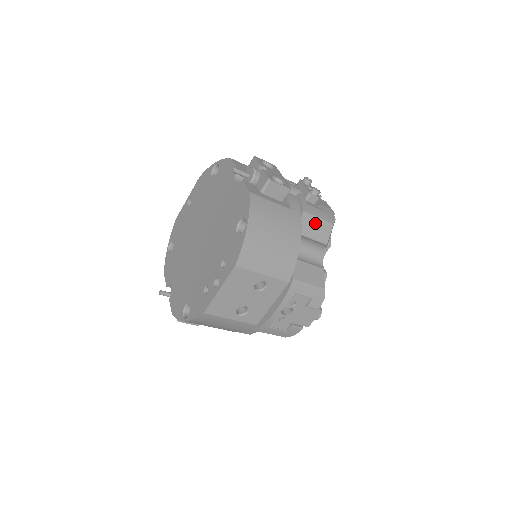
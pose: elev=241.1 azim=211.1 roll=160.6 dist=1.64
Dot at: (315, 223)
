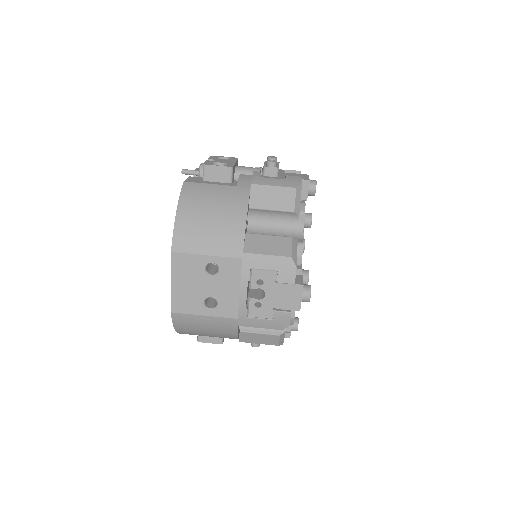
Dot at: (270, 192)
